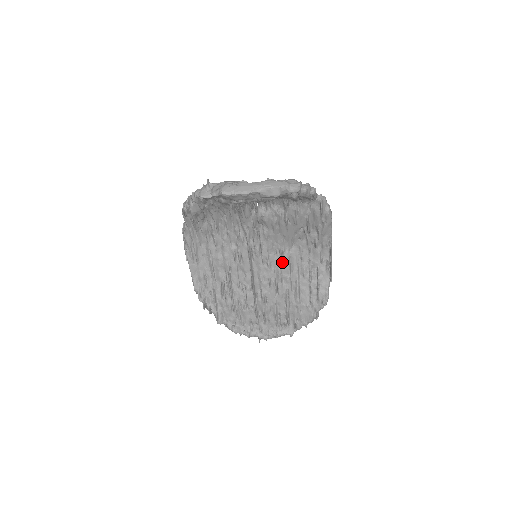
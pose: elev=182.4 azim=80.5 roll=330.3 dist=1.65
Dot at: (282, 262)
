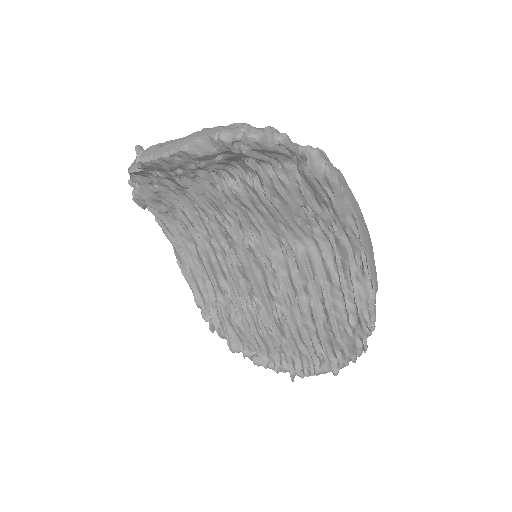
Dot at: (295, 263)
